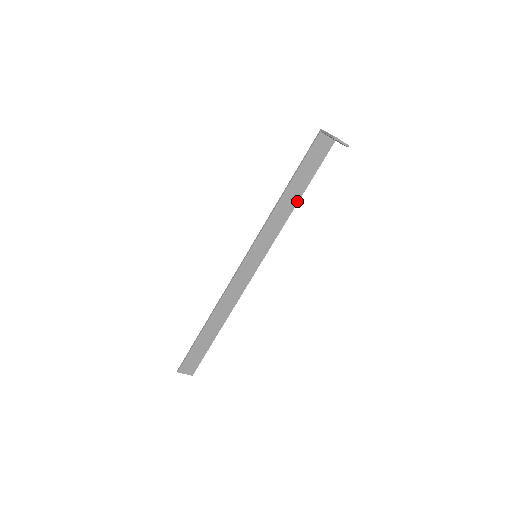
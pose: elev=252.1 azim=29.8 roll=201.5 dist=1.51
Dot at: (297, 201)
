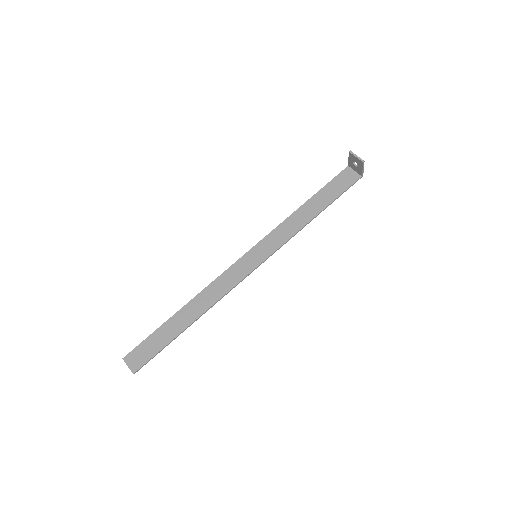
Dot at: (313, 217)
